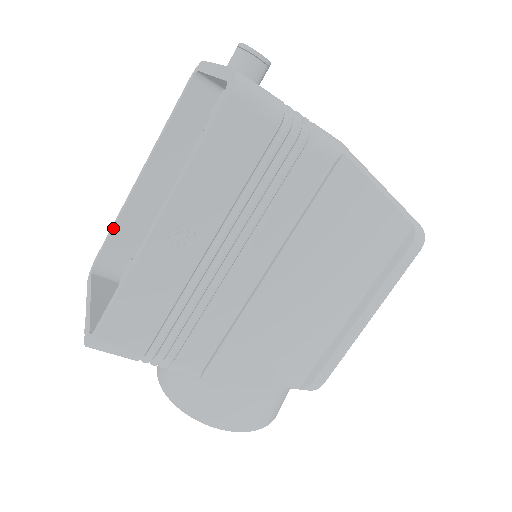
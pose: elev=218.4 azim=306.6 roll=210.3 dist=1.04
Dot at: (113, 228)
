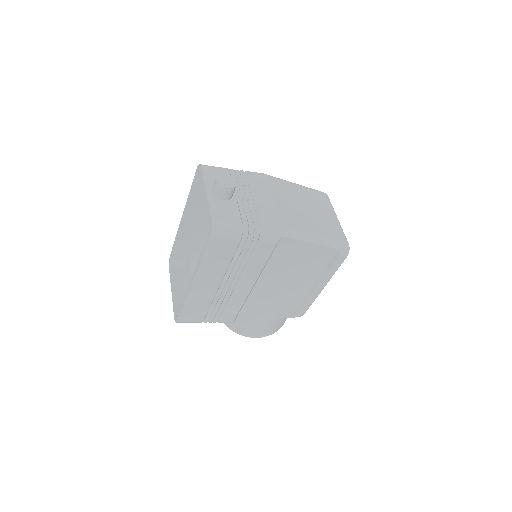
Dot at: (175, 244)
